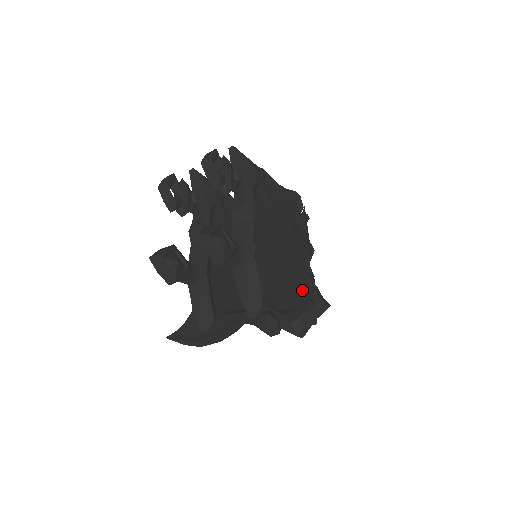
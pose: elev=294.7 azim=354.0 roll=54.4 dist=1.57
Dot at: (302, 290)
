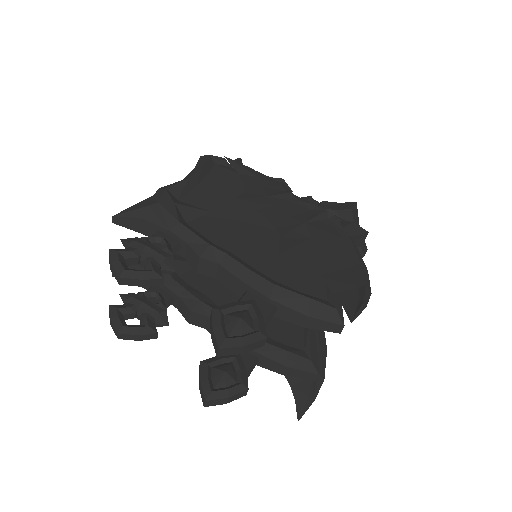
Dot at: (334, 238)
